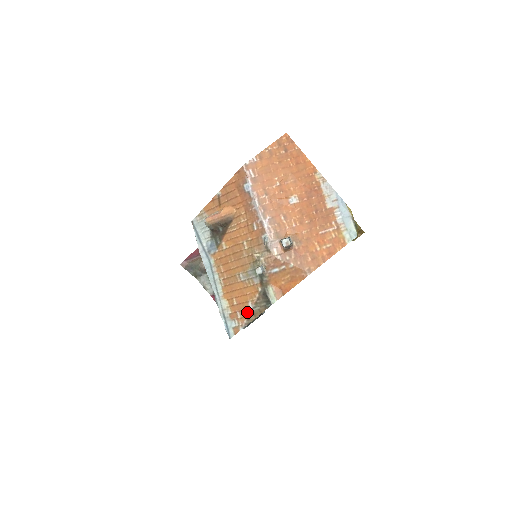
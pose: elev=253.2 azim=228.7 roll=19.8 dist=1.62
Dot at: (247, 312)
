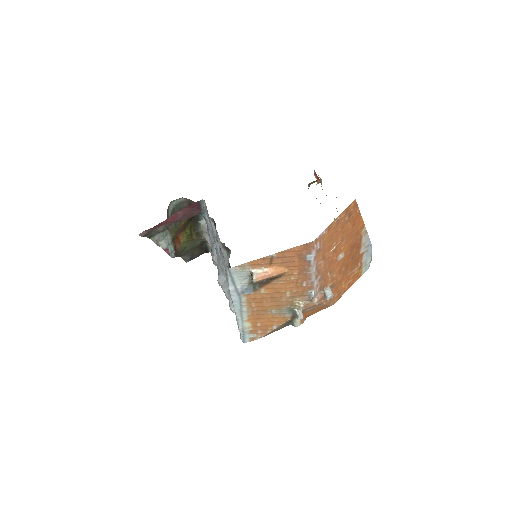
Dot at: (269, 331)
